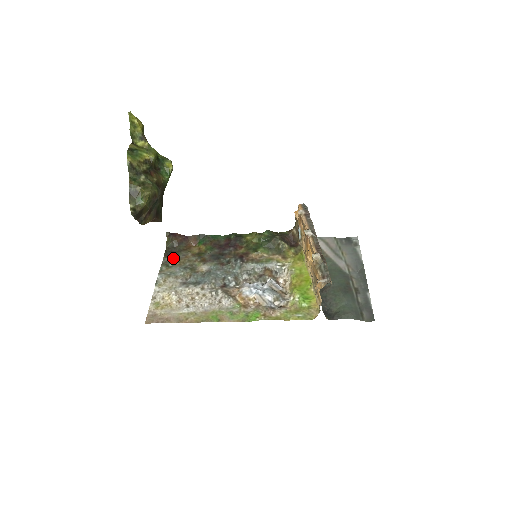
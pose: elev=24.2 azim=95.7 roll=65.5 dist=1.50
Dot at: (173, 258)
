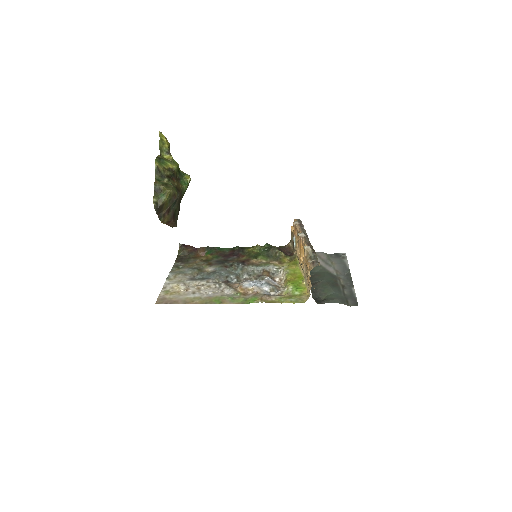
Dot at: (183, 263)
